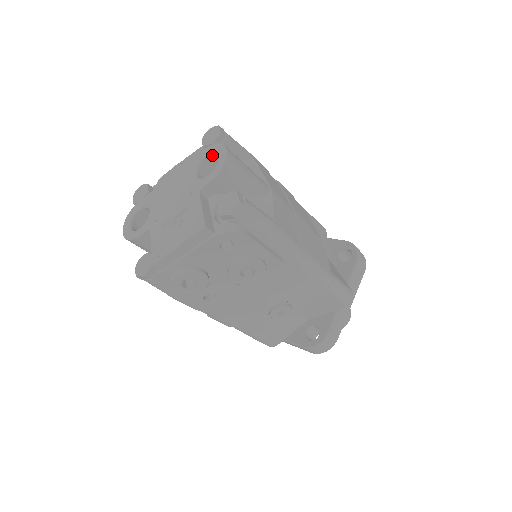
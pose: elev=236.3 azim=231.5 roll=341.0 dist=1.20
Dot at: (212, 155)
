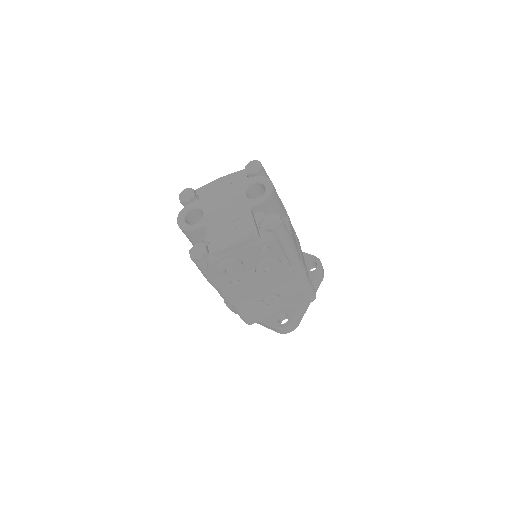
Dot at: (259, 183)
